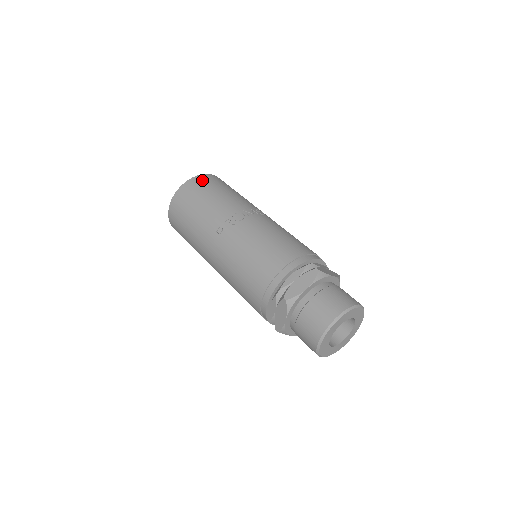
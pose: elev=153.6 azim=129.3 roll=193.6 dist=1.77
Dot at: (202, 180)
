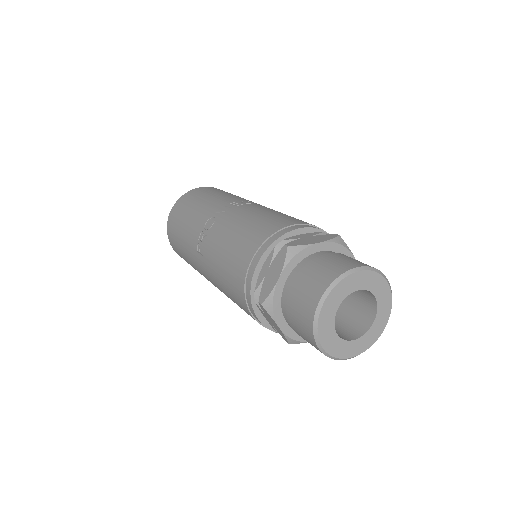
Dot at: (182, 201)
